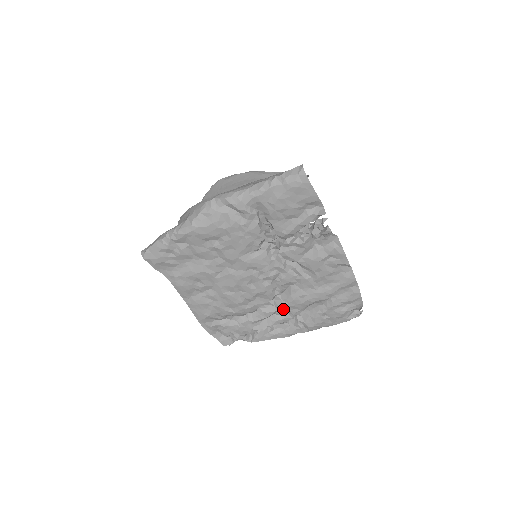
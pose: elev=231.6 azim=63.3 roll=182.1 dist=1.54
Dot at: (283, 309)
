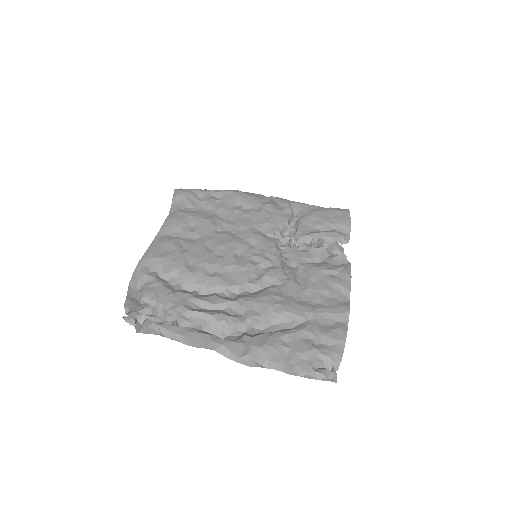
Dot at: (242, 303)
